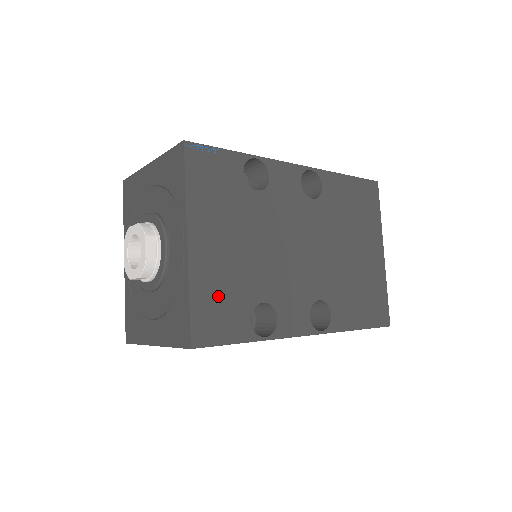
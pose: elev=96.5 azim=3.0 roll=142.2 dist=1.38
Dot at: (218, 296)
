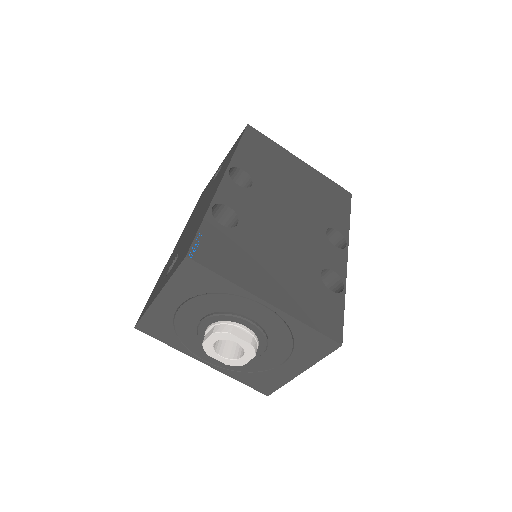
Dot at: (311, 304)
